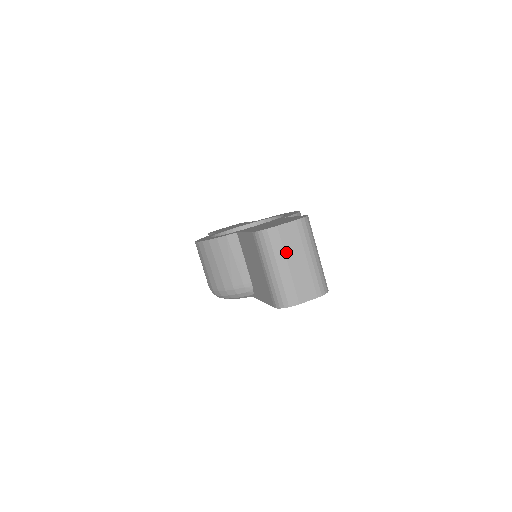
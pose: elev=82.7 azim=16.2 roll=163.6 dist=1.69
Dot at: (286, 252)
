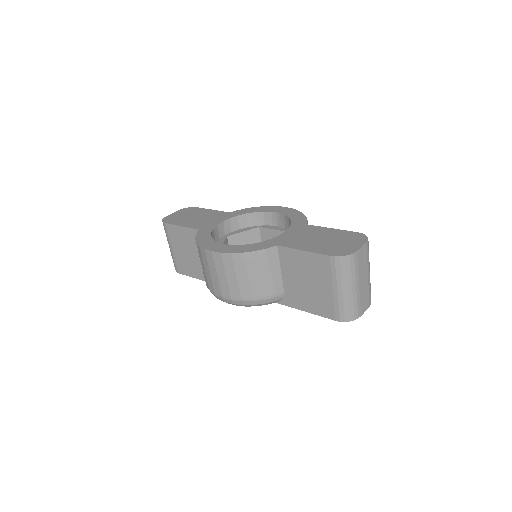
Dot at: (359, 273)
